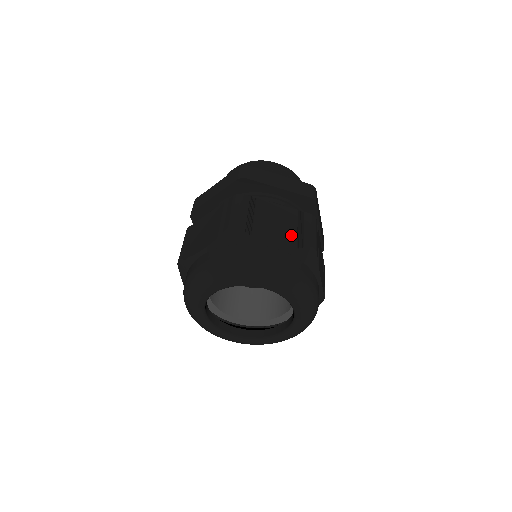
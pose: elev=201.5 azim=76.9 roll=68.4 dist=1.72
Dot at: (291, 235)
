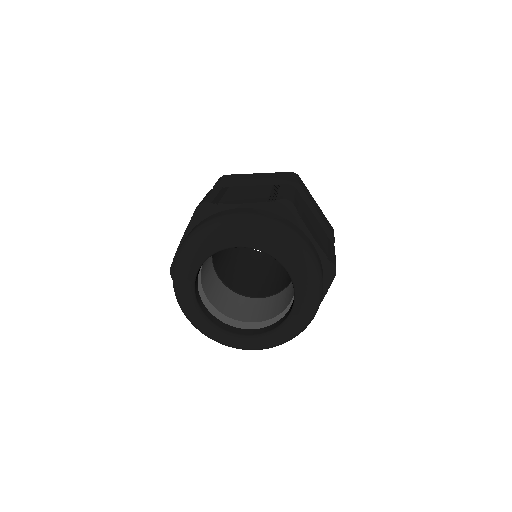
Dot at: (262, 197)
